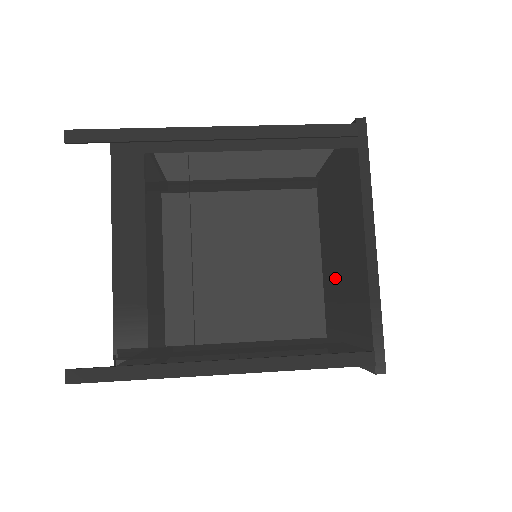
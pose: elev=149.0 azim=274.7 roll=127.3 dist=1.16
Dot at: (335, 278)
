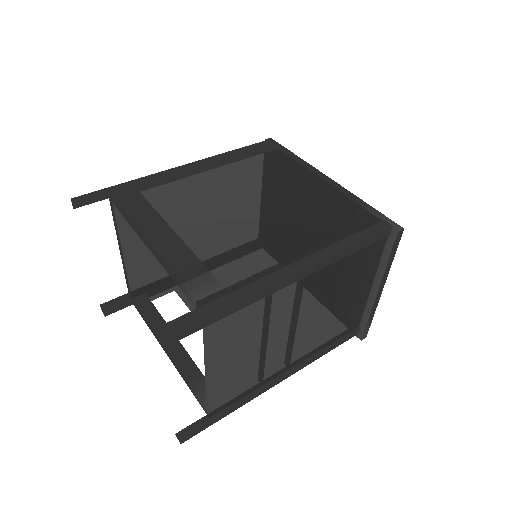
Dot at: (322, 200)
